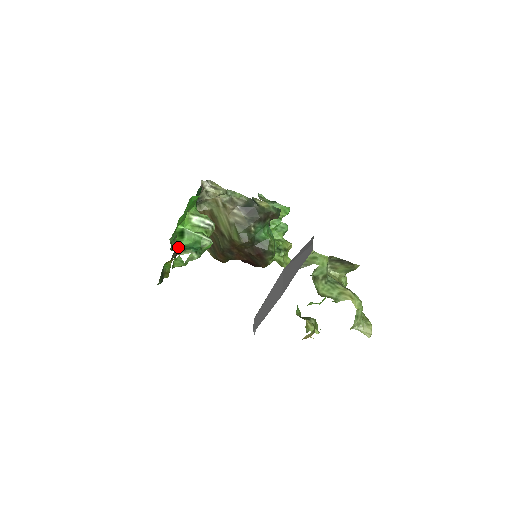
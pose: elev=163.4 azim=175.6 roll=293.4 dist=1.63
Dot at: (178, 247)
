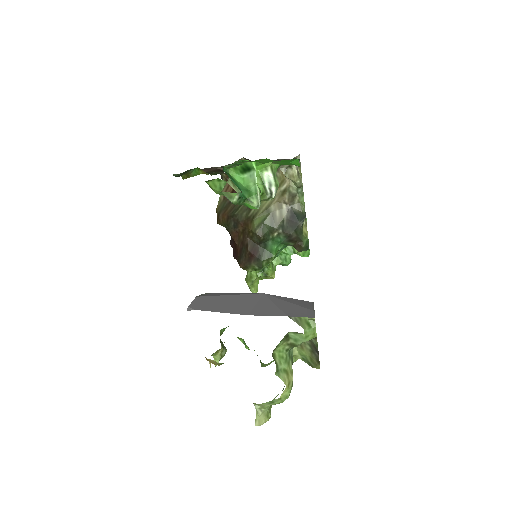
Dot at: (228, 173)
